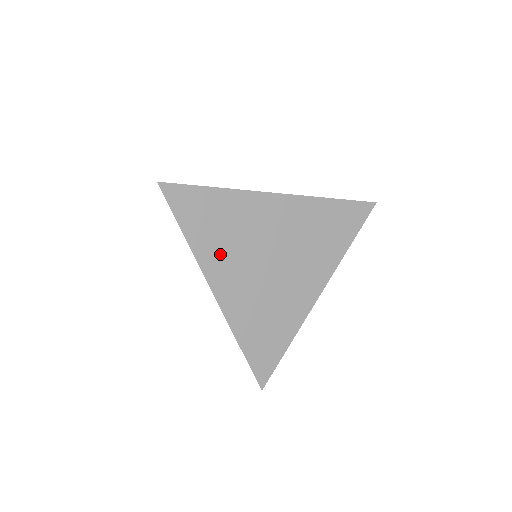
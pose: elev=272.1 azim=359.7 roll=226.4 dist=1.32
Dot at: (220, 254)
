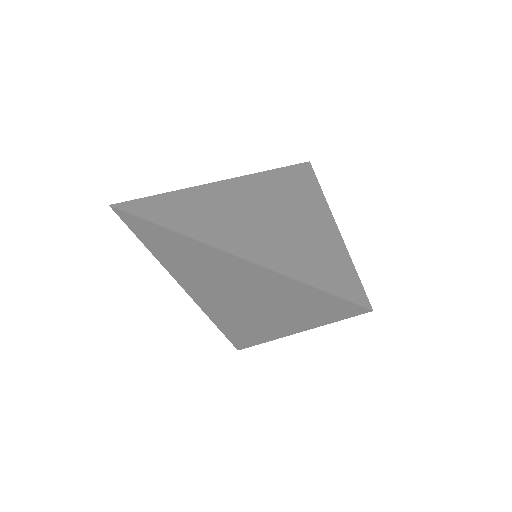
Dot at: (183, 271)
